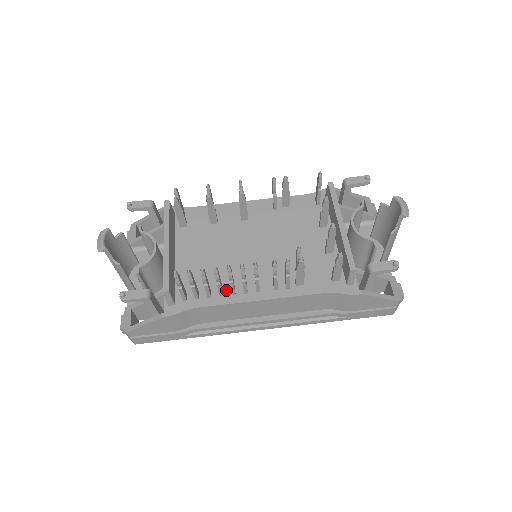
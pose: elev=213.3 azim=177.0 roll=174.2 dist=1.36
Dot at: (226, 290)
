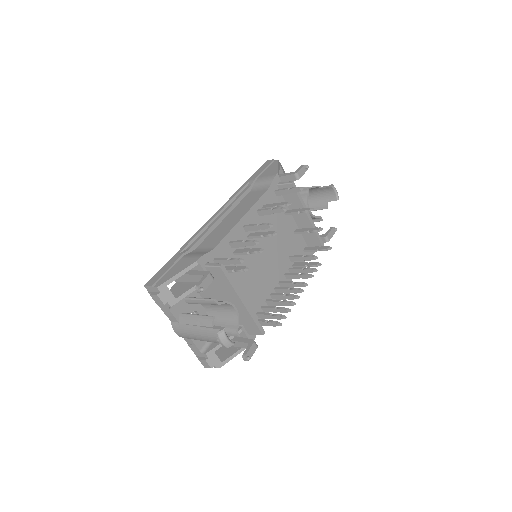
Dot at: (268, 299)
